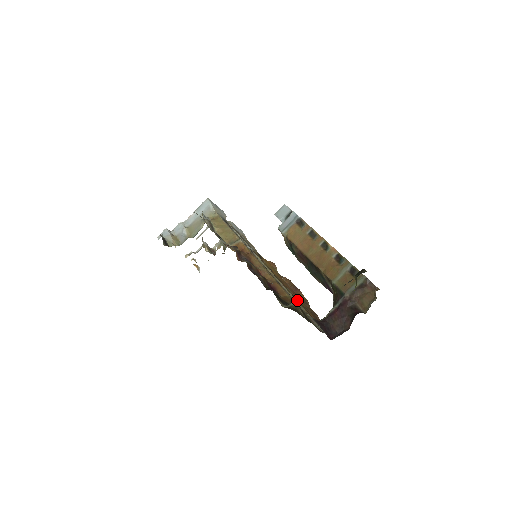
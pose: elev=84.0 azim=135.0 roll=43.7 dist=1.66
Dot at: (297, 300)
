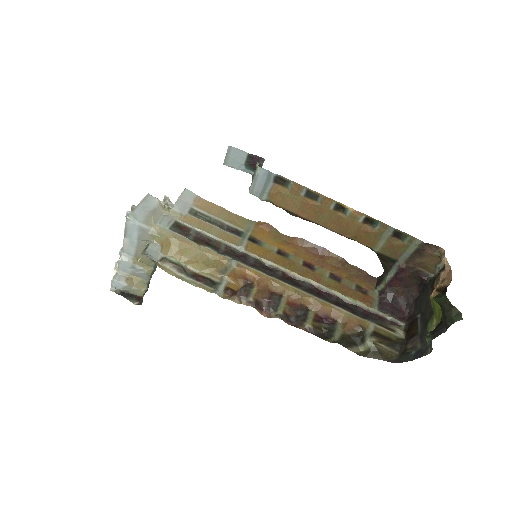
Dot at: (337, 277)
